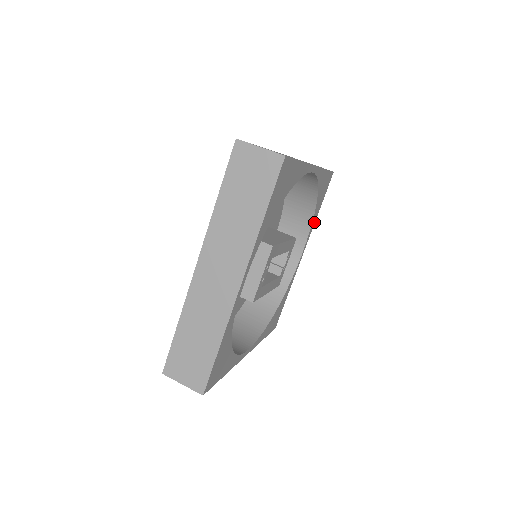
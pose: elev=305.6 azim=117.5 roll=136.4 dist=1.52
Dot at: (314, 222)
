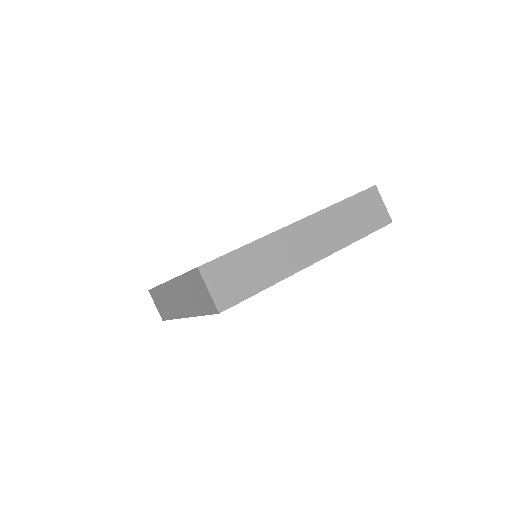
Dot at: occluded
